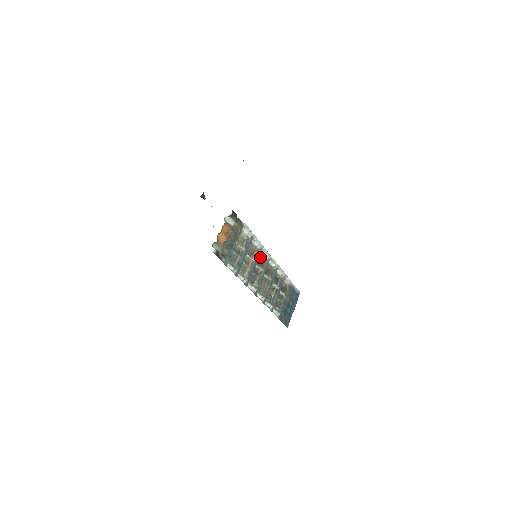
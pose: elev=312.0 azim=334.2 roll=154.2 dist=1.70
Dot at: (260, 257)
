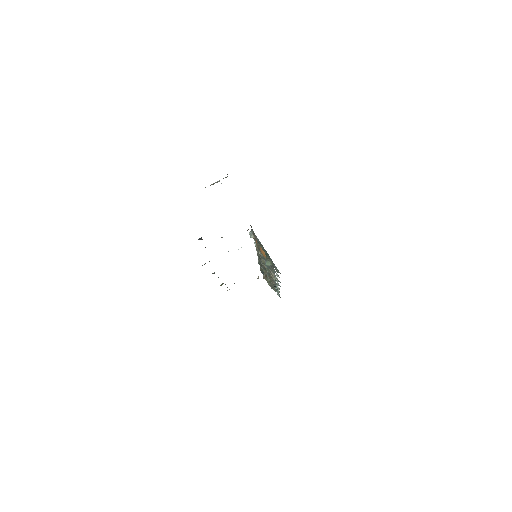
Dot at: occluded
